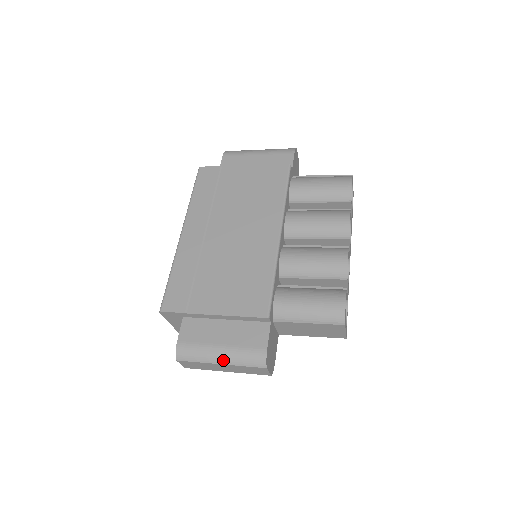
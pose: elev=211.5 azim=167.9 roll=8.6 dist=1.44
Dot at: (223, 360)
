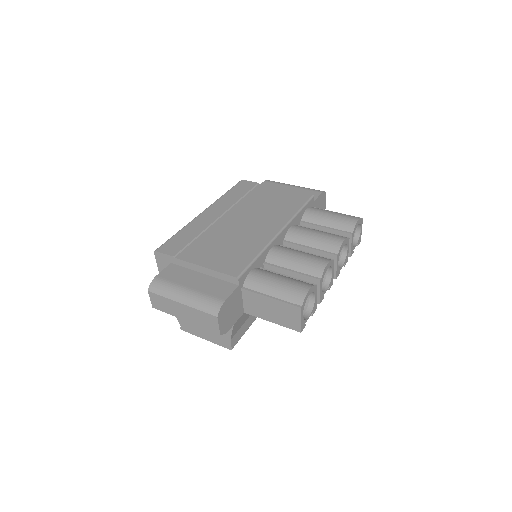
Dot at: (185, 300)
